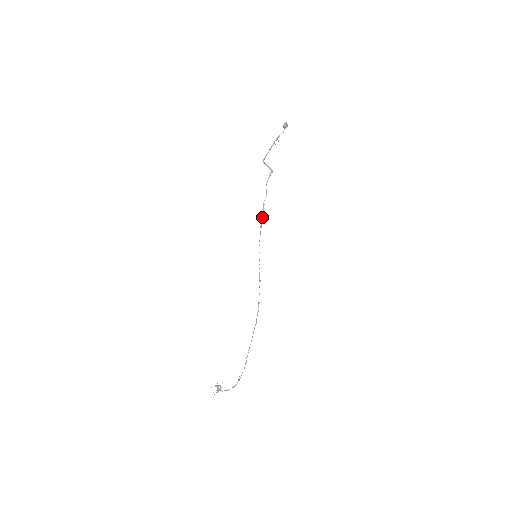
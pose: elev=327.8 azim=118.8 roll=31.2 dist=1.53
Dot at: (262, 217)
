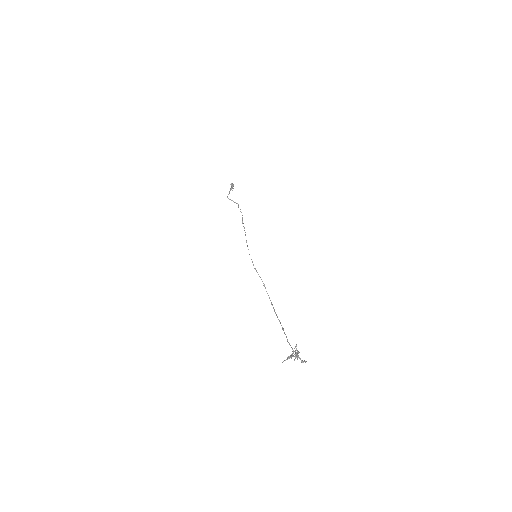
Dot at: (245, 232)
